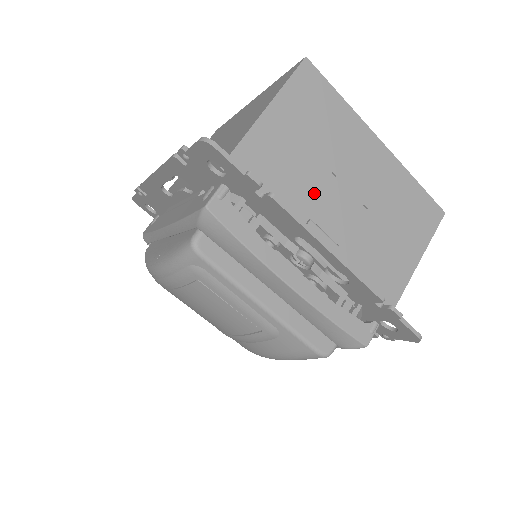
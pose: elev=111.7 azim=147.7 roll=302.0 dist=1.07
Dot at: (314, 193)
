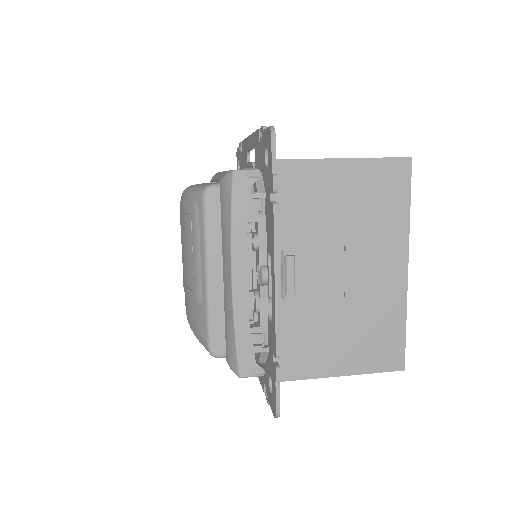
Dot at: (317, 244)
